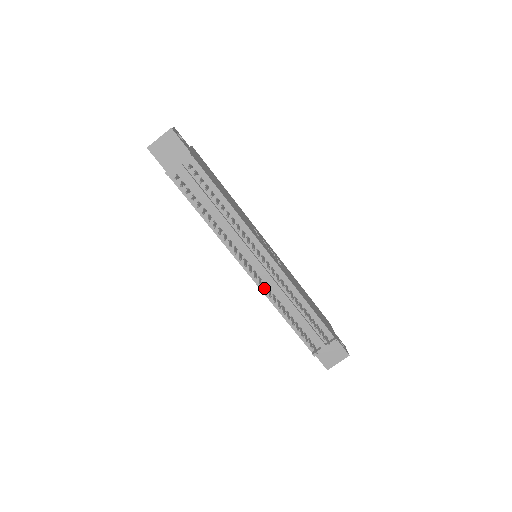
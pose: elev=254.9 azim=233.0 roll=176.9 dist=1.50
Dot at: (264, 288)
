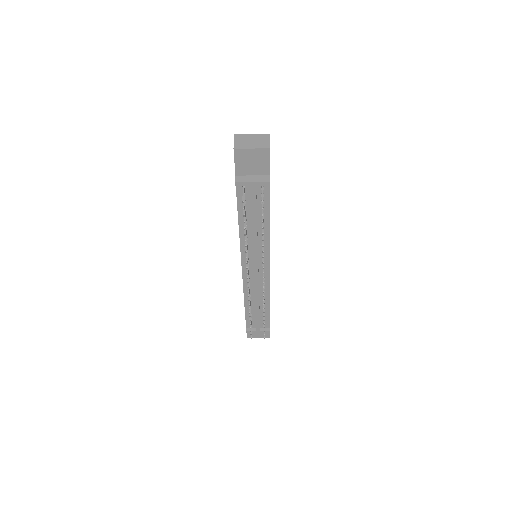
Dot at: (249, 293)
